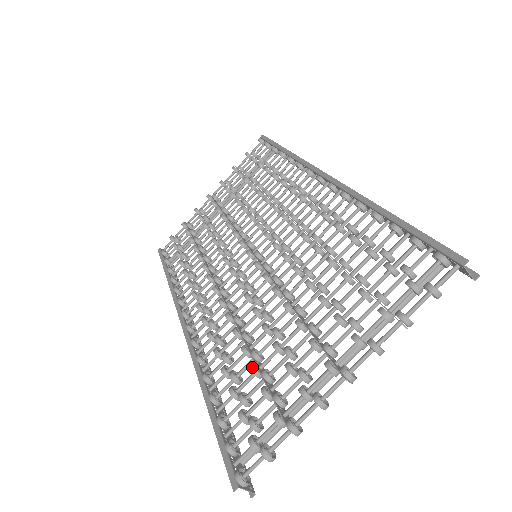
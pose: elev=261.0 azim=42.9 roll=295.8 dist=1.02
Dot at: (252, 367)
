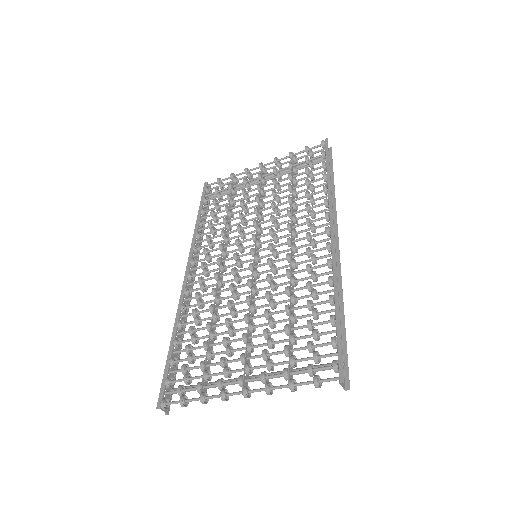
Dot at: (205, 343)
